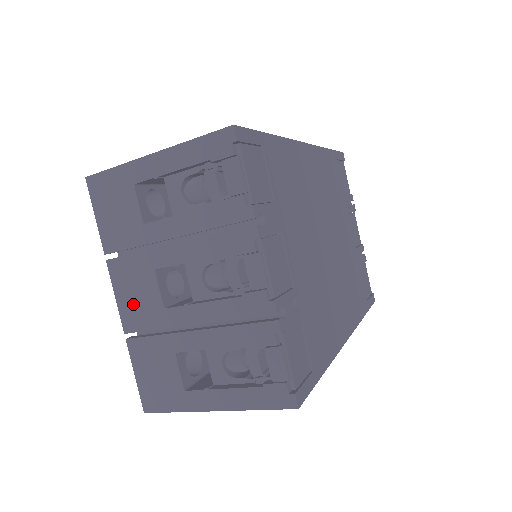
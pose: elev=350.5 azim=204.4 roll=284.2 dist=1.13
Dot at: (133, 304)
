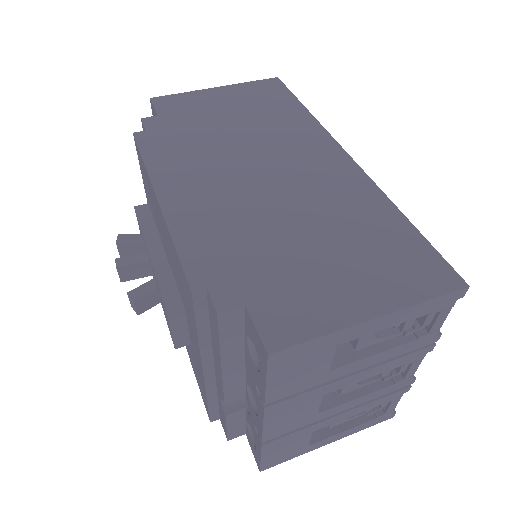
Dot at: (284, 423)
